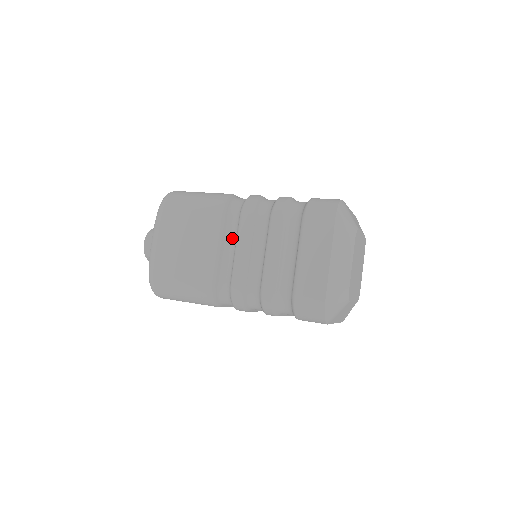
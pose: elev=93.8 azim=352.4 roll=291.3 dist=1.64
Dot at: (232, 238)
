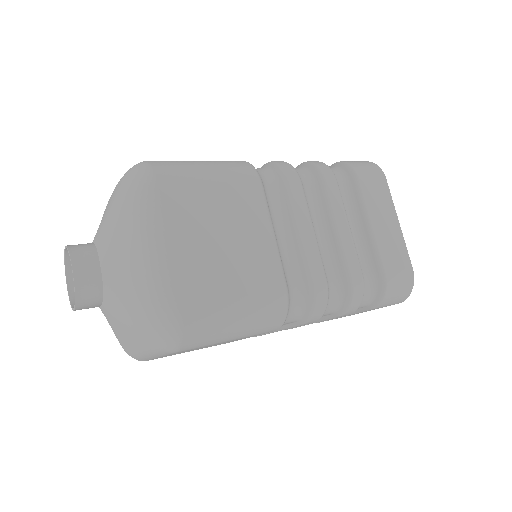
Dot at: (278, 220)
